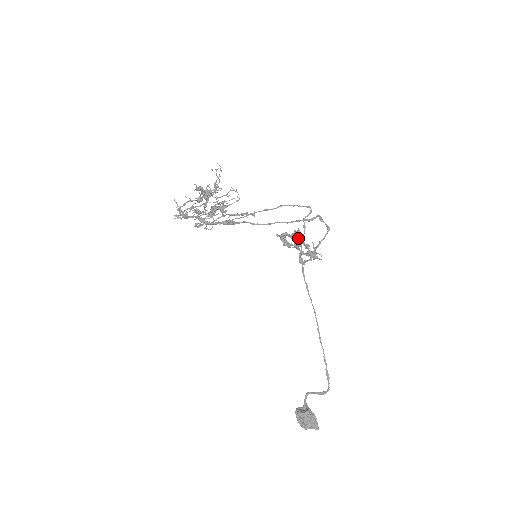
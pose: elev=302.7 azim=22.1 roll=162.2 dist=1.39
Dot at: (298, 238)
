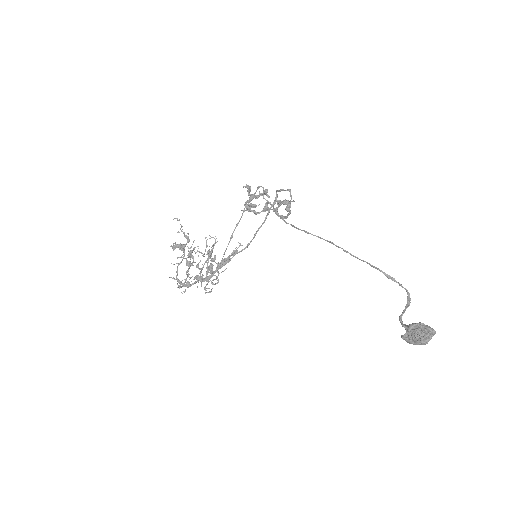
Dot at: (257, 196)
